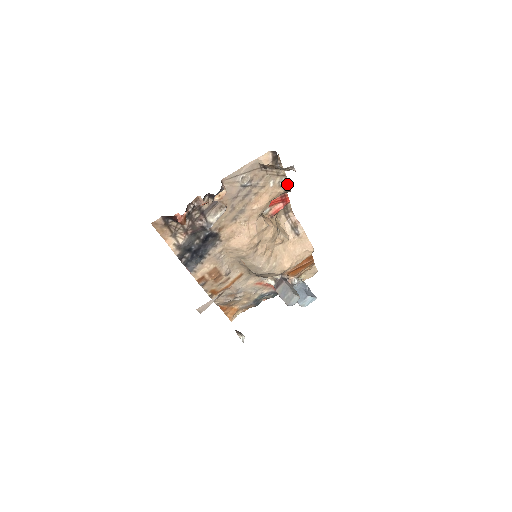
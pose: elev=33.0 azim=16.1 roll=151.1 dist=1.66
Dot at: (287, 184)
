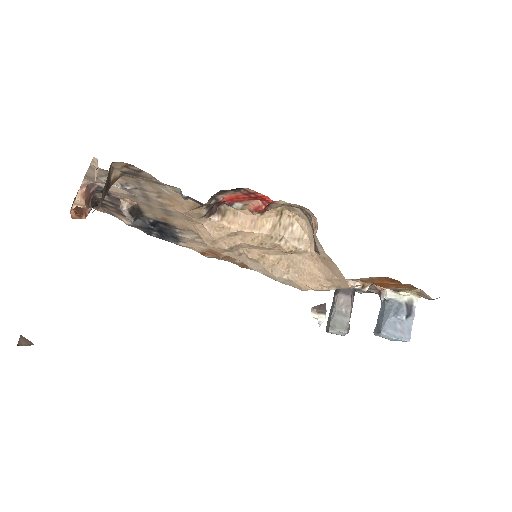
Dot at: occluded
